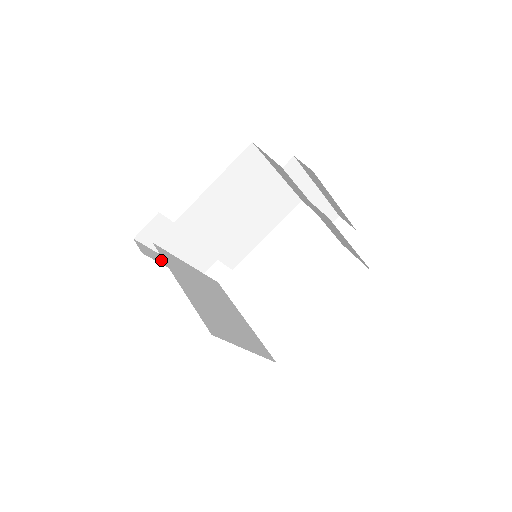
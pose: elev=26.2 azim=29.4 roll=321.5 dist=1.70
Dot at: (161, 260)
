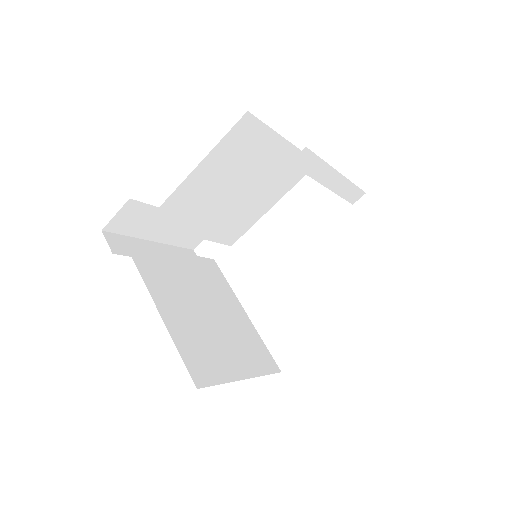
Dot at: occluded
